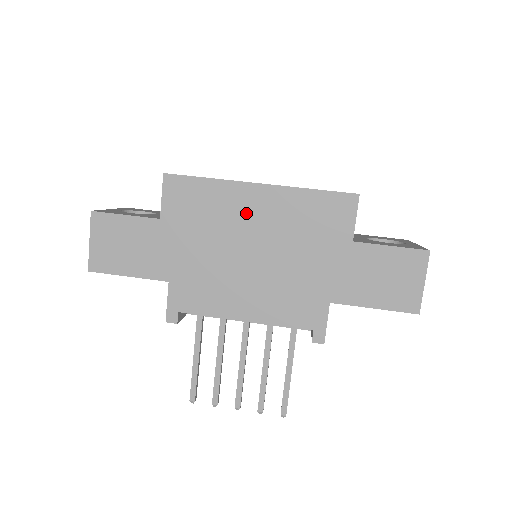
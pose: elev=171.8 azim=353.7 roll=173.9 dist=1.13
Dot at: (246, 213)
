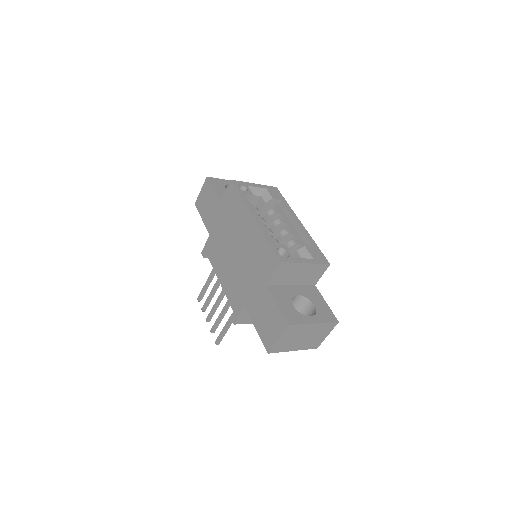
Dot at: (243, 228)
